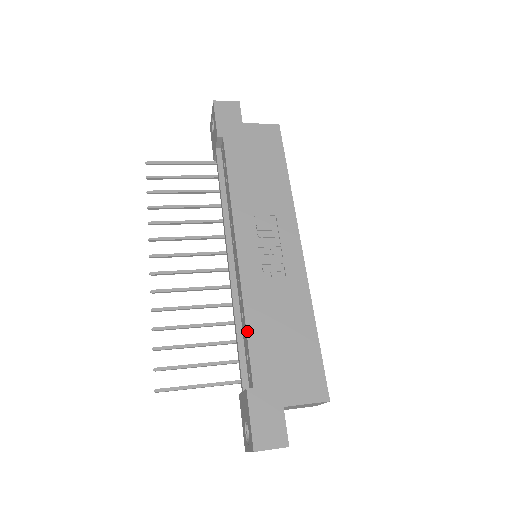
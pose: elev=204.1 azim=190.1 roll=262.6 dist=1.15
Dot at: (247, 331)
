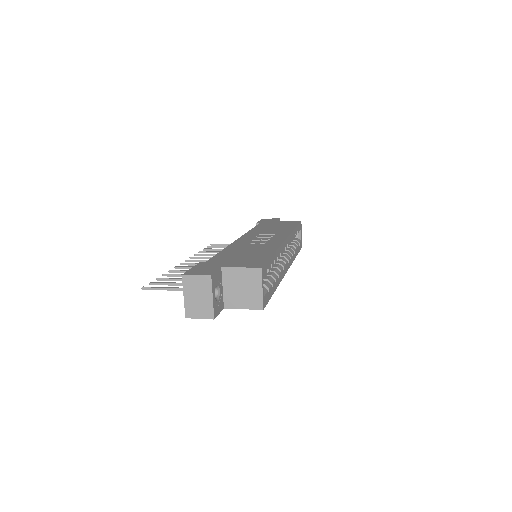
Dot at: (220, 252)
